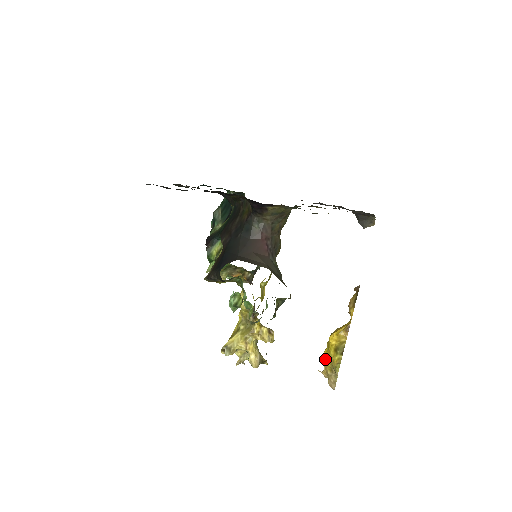
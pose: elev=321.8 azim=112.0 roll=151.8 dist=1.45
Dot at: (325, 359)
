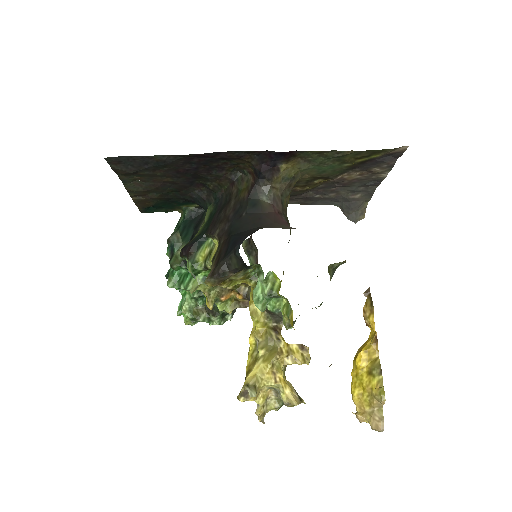
Dot at: (357, 393)
